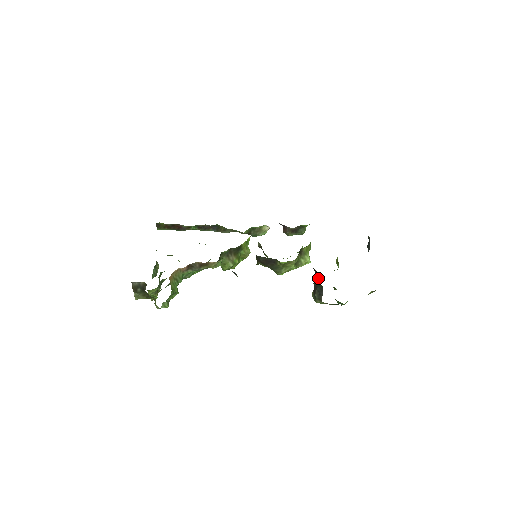
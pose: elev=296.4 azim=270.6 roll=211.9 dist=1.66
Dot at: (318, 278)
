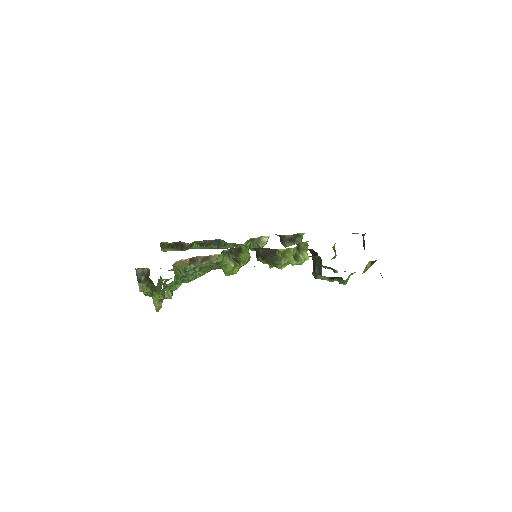
Dot at: occluded
